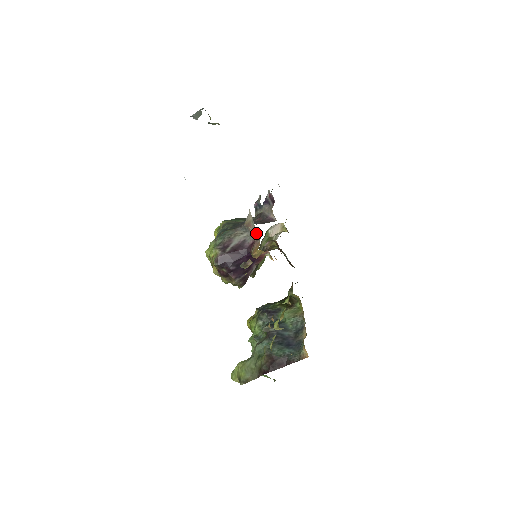
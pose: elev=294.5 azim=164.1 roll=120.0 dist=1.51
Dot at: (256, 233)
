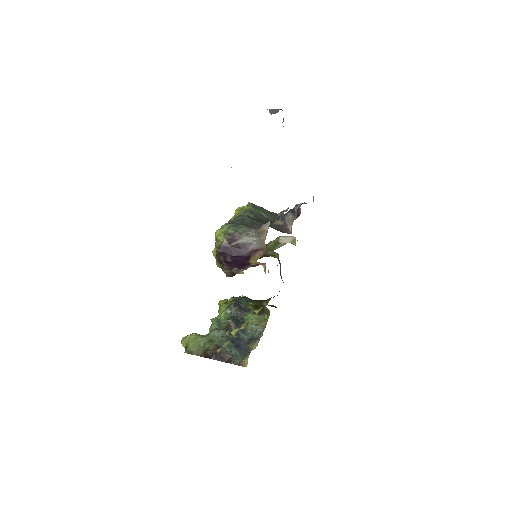
Dot at: (264, 244)
